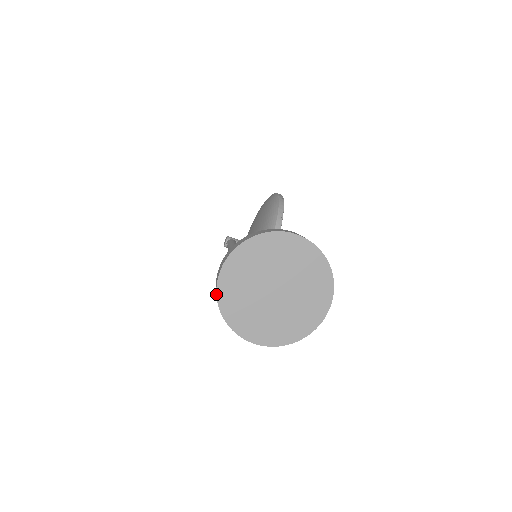
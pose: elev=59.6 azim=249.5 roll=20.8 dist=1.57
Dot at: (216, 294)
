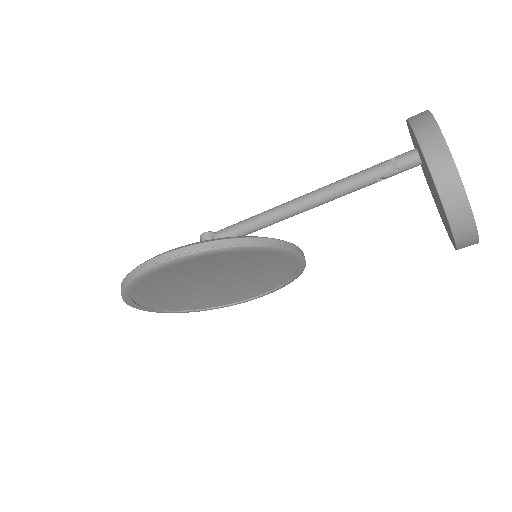
Dot at: occluded
